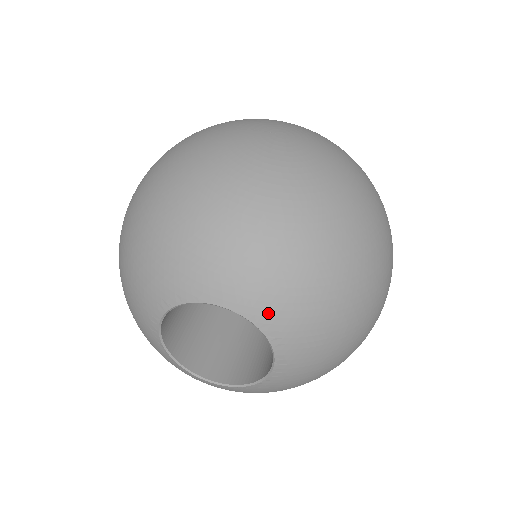
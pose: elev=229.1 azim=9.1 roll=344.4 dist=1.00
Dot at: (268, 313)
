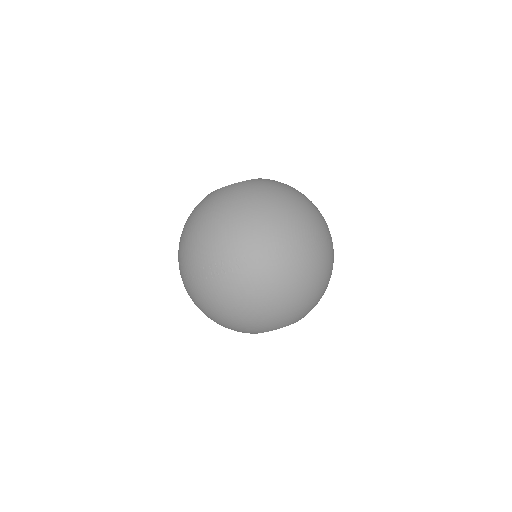
Dot at: occluded
